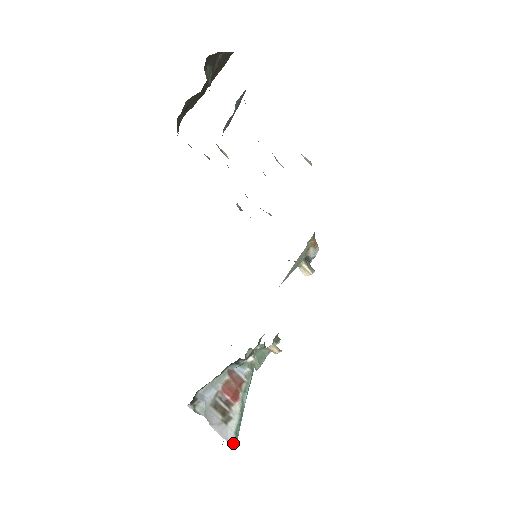
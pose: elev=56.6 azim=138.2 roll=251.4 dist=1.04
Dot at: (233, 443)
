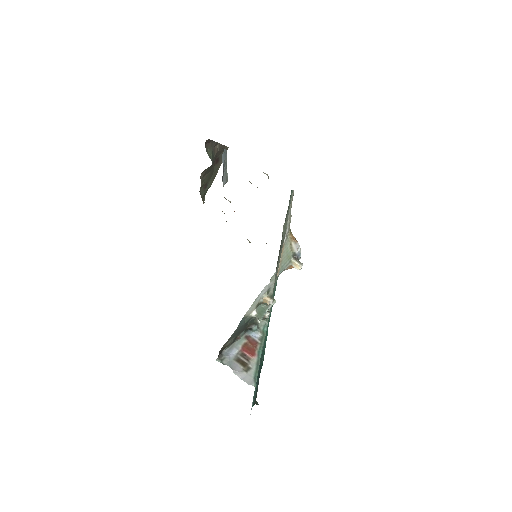
Dot at: (253, 385)
